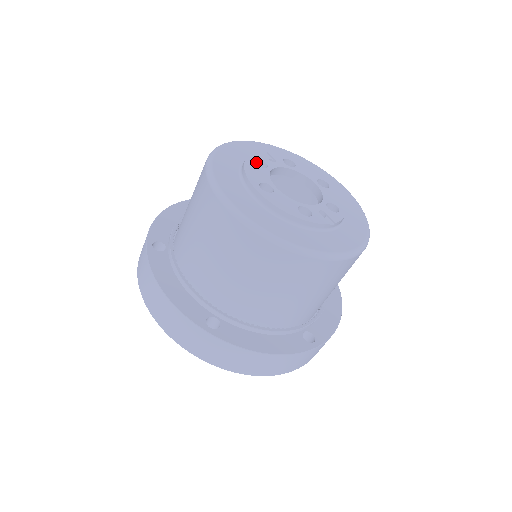
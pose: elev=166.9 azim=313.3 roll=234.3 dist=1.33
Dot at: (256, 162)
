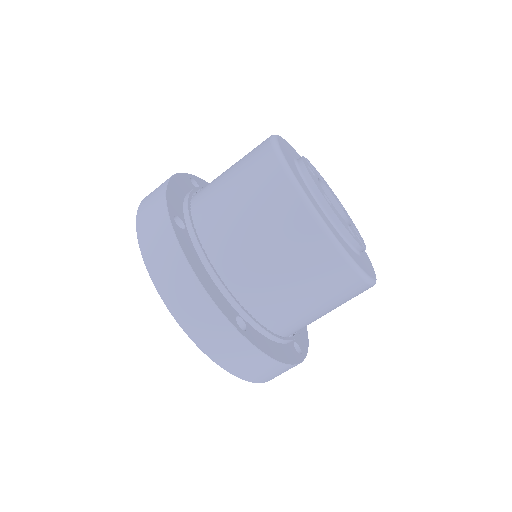
Dot at: occluded
